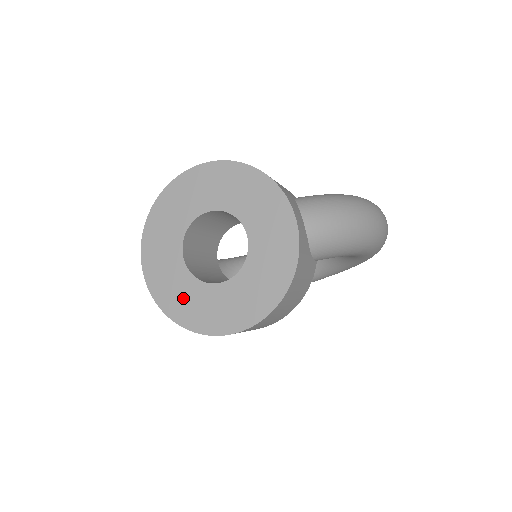
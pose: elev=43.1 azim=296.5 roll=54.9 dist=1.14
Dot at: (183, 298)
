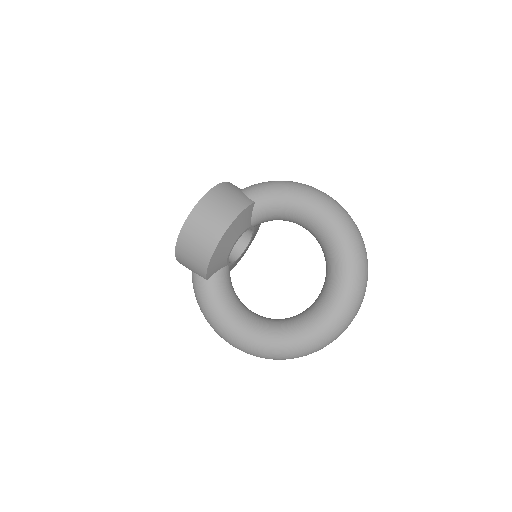
Dot at: occluded
